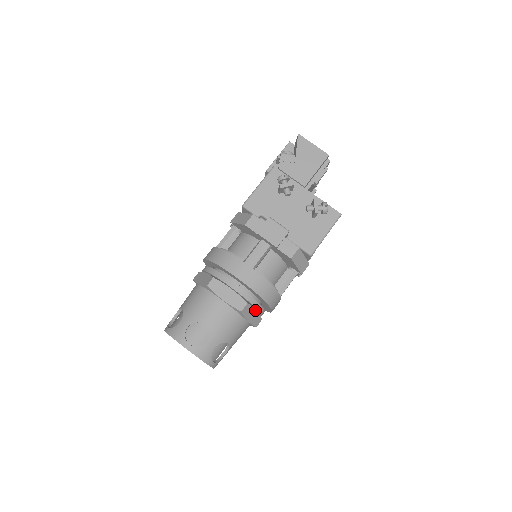
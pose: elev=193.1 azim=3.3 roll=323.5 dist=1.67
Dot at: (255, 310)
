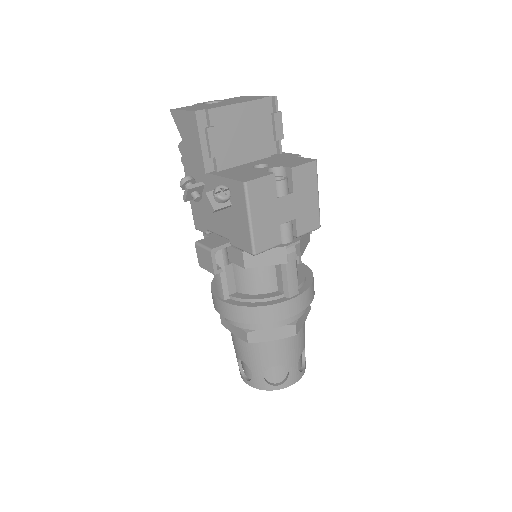
Dot at: (270, 328)
